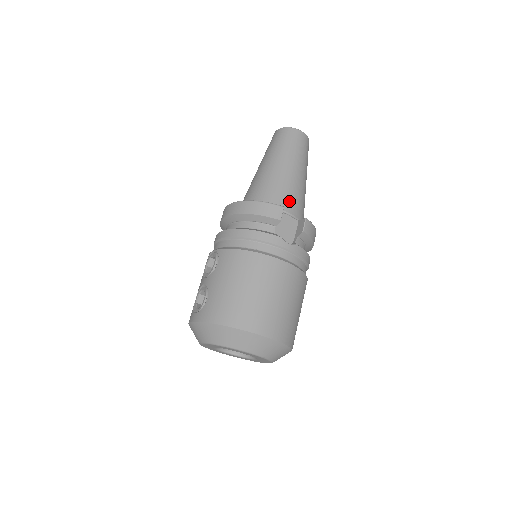
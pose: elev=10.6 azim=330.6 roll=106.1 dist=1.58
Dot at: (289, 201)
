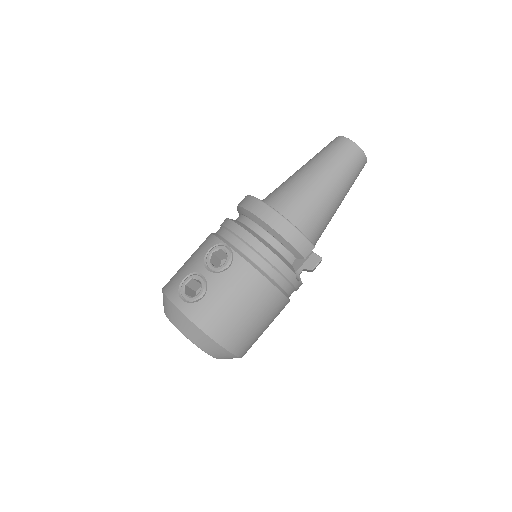
Dot at: (318, 232)
